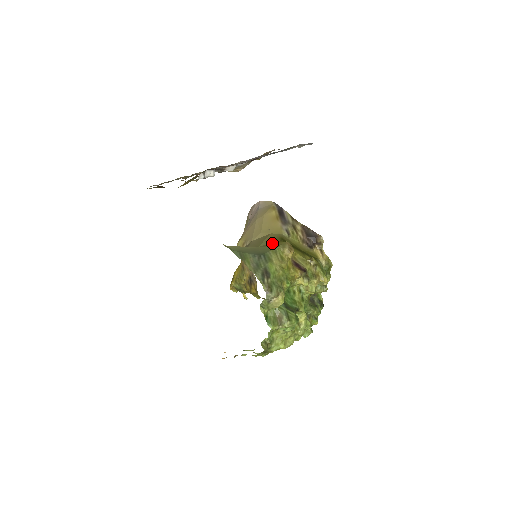
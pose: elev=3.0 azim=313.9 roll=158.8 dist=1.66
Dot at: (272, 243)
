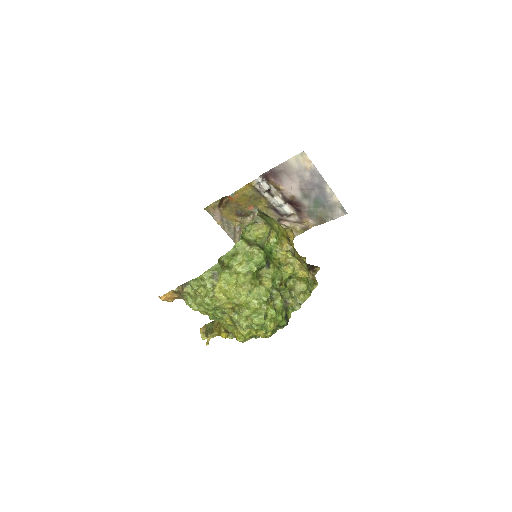
Dot at: occluded
